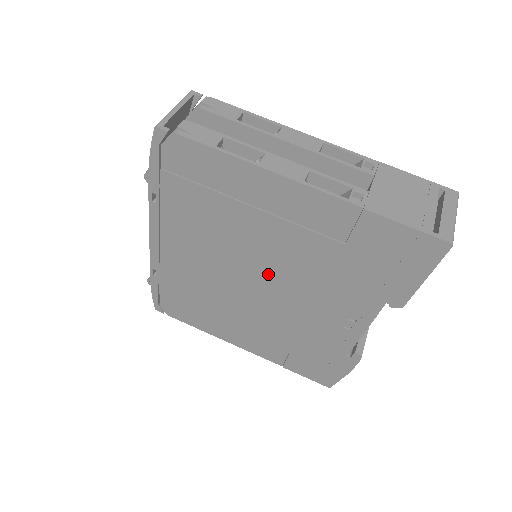
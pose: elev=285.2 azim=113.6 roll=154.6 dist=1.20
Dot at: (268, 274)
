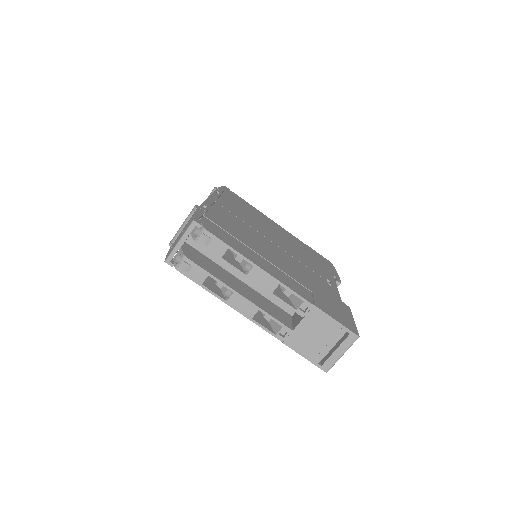
Dot at: occluded
